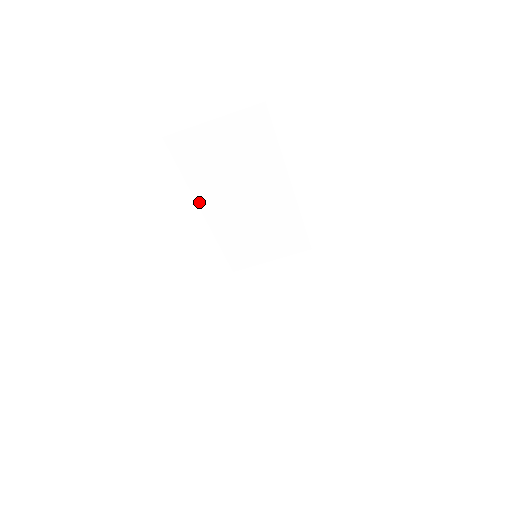
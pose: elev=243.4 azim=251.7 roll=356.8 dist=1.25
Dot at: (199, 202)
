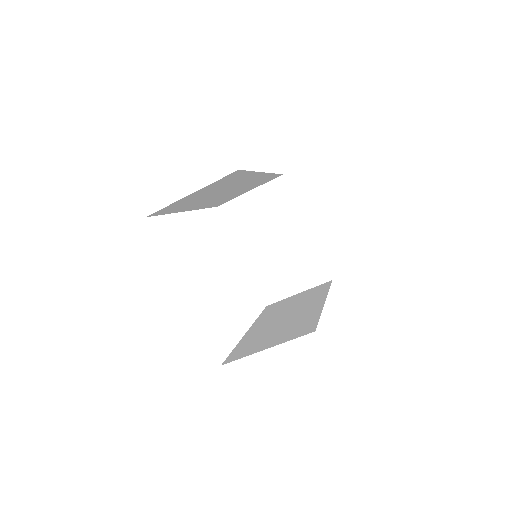
Dot at: occluded
